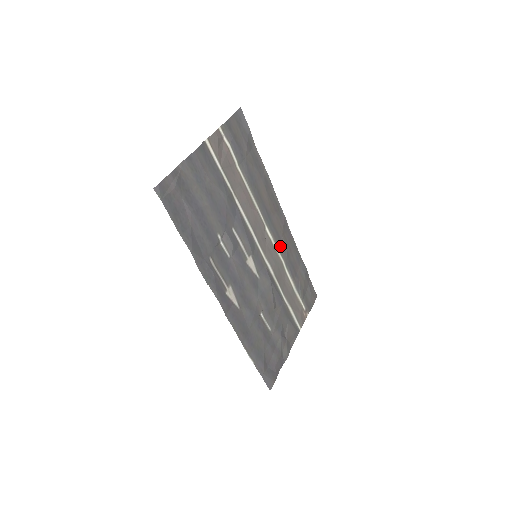
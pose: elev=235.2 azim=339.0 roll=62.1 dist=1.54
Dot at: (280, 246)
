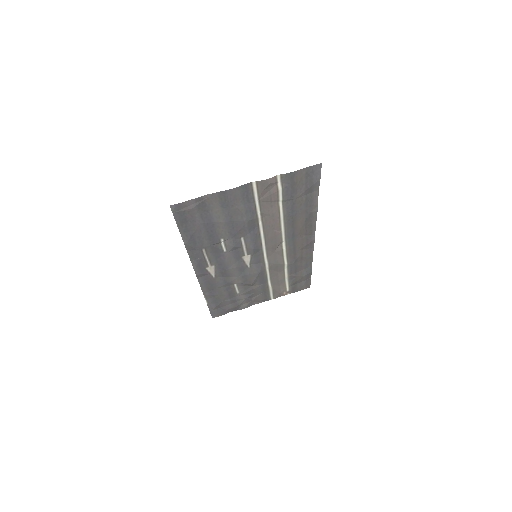
Dot at: (291, 255)
